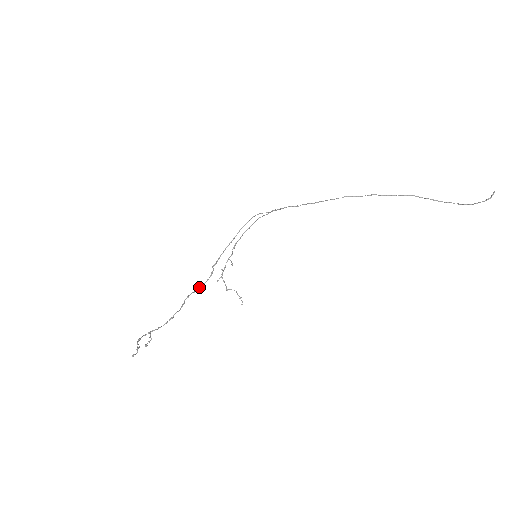
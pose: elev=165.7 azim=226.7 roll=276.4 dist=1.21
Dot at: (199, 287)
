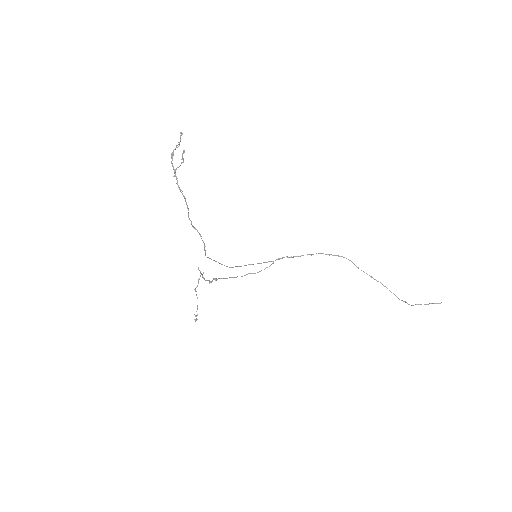
Dot at: (199, 234)
